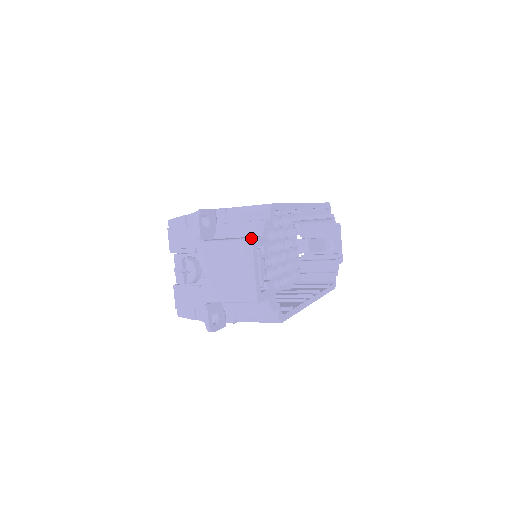
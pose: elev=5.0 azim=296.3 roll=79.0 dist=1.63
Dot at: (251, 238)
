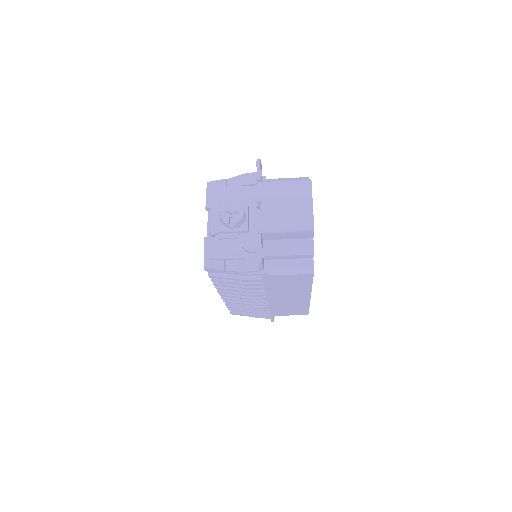
Dot at: (309, 179)
